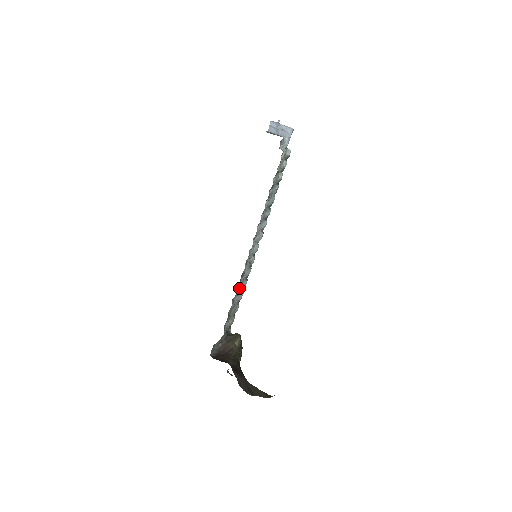
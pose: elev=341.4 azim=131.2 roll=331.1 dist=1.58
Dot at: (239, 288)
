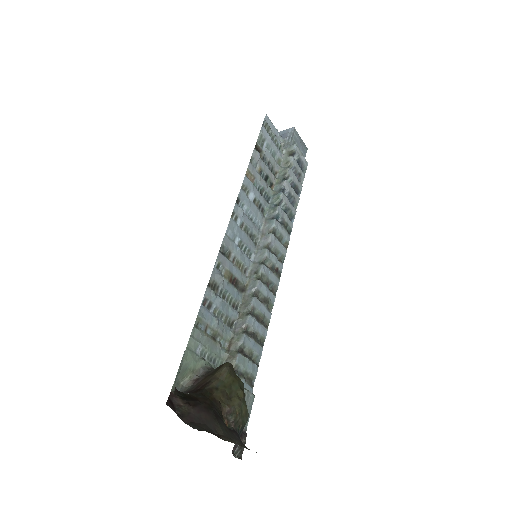
Dot at: (242, 309)
